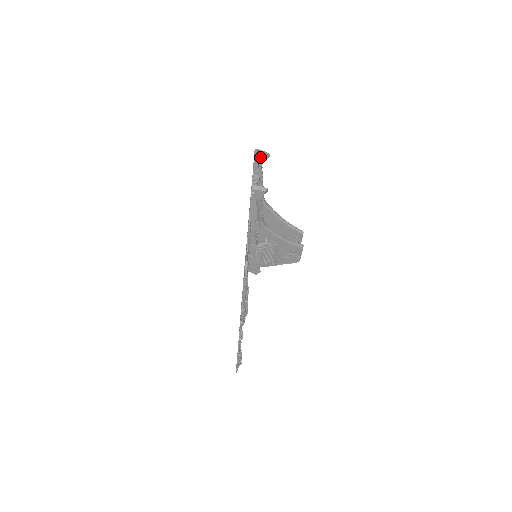
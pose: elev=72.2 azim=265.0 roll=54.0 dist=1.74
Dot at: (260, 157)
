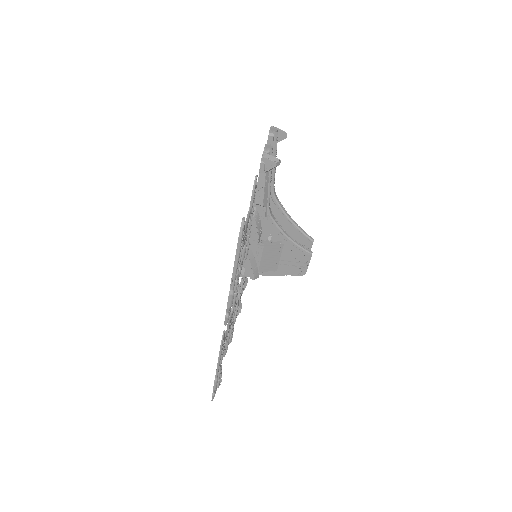
Dot at: (276, 132)
